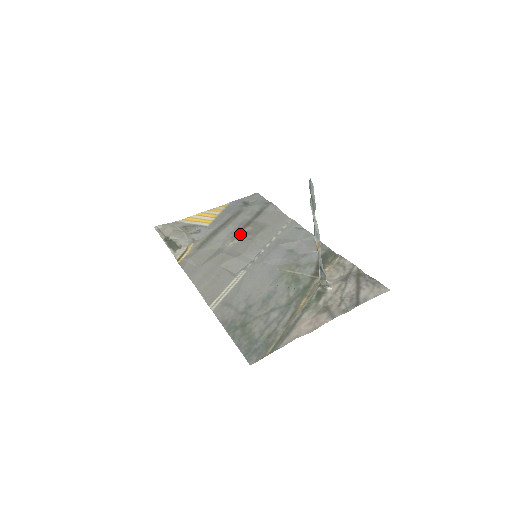
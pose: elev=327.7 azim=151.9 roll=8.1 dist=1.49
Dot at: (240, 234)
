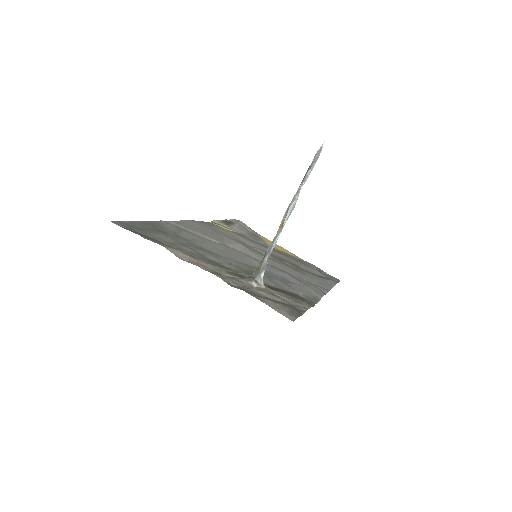
Dot at: (276, 257)
